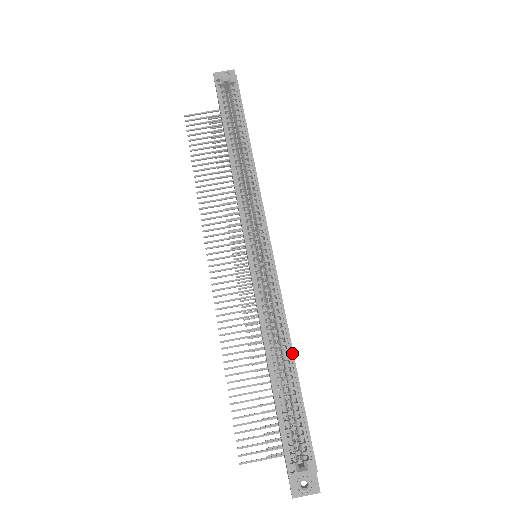
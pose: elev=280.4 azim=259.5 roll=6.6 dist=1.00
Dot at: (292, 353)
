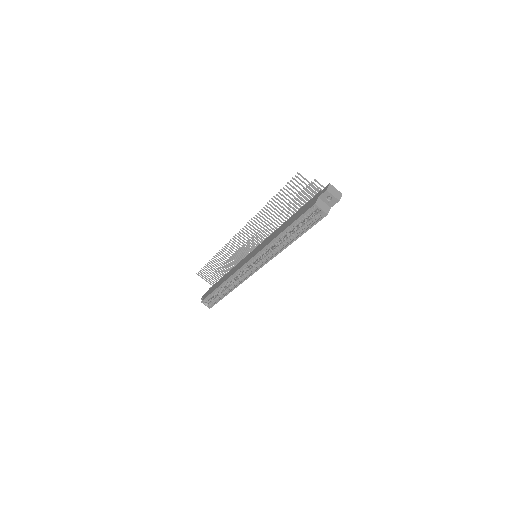
Dot at: occluded
